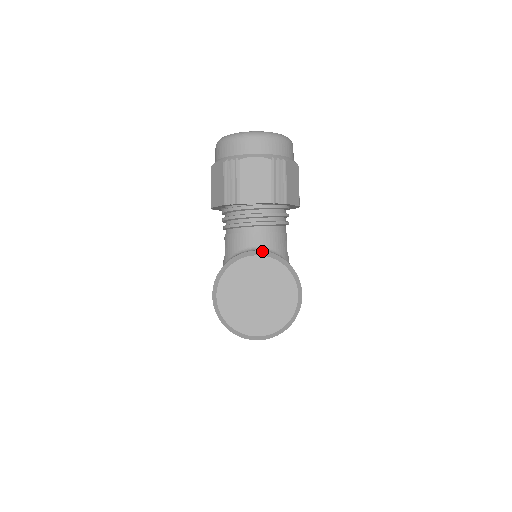
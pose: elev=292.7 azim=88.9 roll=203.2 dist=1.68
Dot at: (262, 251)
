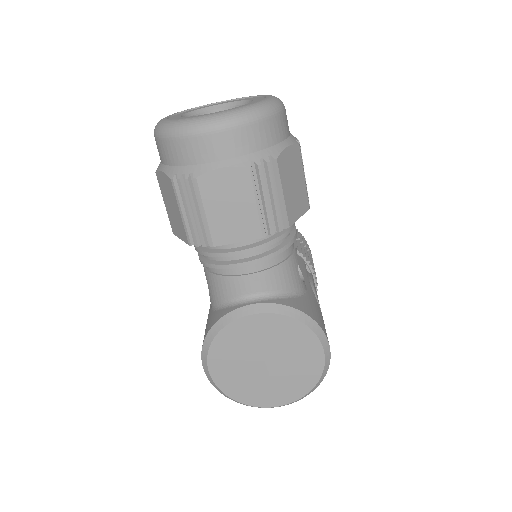
Dot at: (262, 304)
